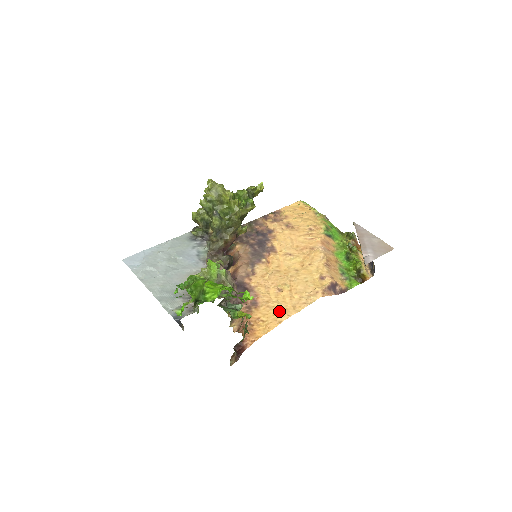
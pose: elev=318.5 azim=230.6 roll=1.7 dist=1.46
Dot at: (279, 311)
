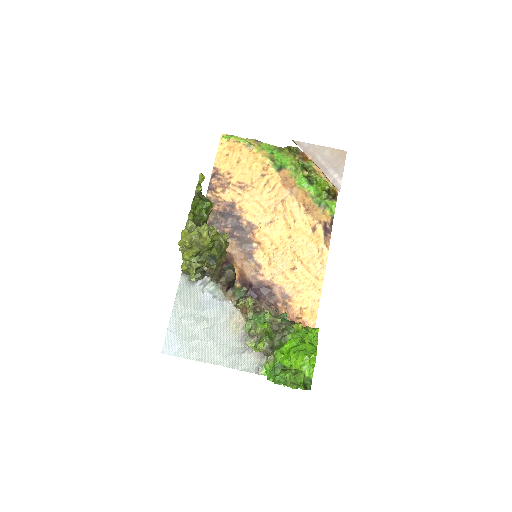
Dot at: (310, 291)
